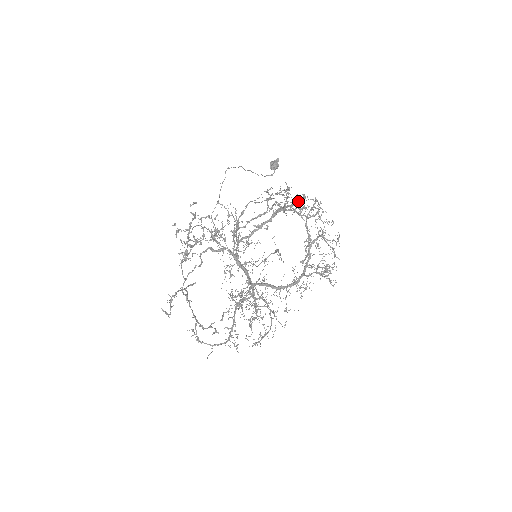
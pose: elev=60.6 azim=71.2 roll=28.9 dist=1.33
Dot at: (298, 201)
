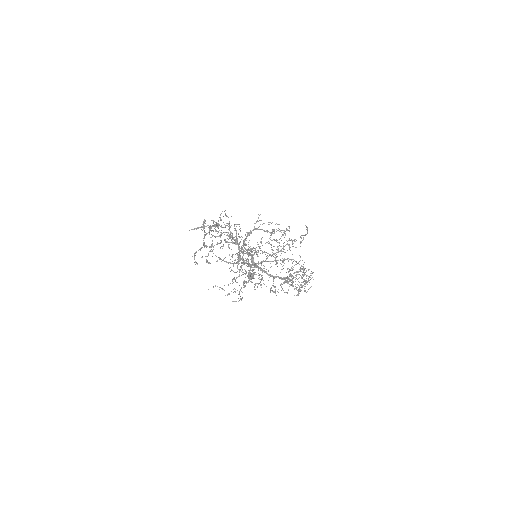
Dot at: (288, 244)
